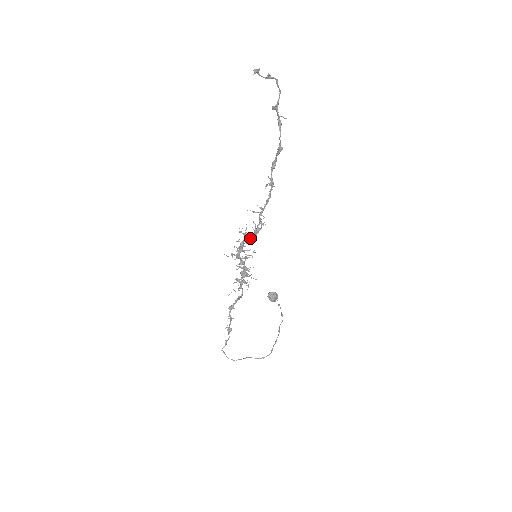
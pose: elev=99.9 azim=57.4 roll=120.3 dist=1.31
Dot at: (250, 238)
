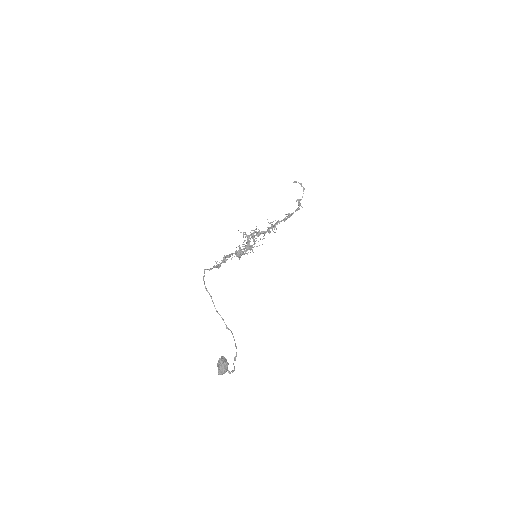
Dot at: (263, 231)
